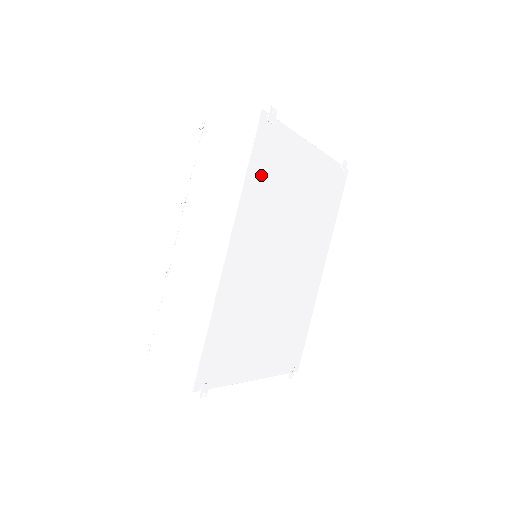
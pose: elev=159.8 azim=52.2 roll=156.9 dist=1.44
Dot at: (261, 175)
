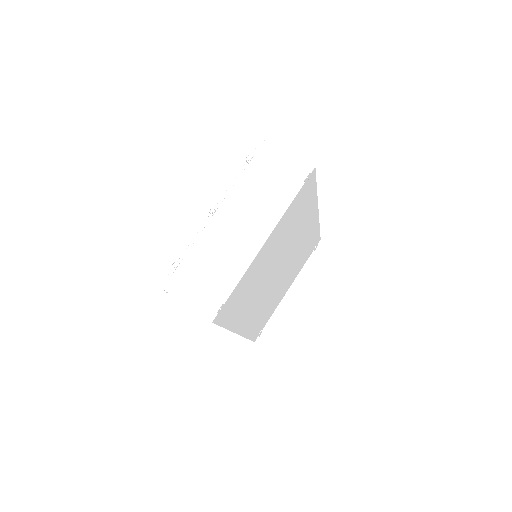
Dot at: (235, 311)
